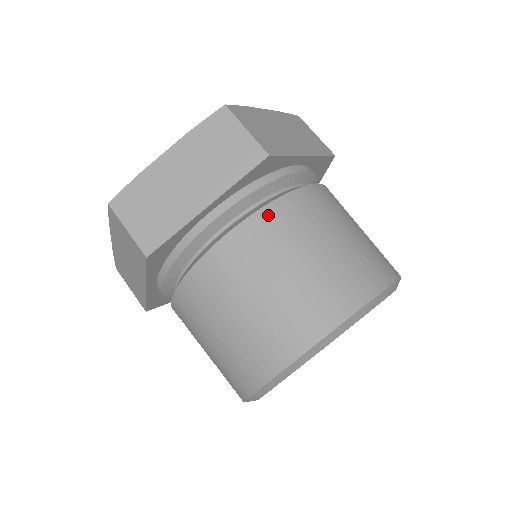
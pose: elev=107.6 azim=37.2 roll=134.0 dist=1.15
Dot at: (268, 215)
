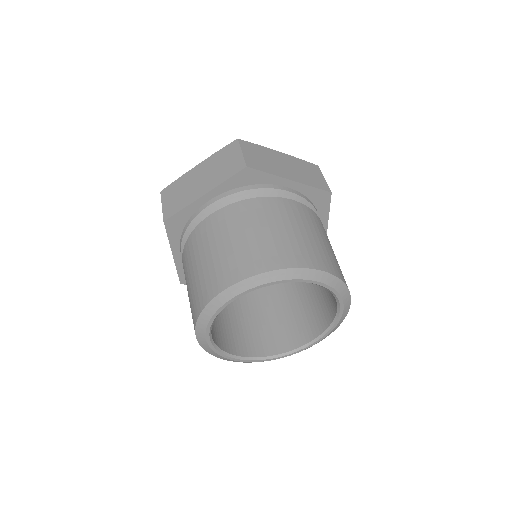
Dot at: (239, 206)
